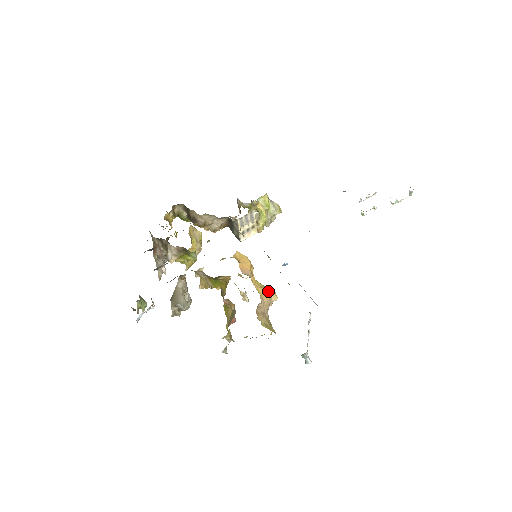
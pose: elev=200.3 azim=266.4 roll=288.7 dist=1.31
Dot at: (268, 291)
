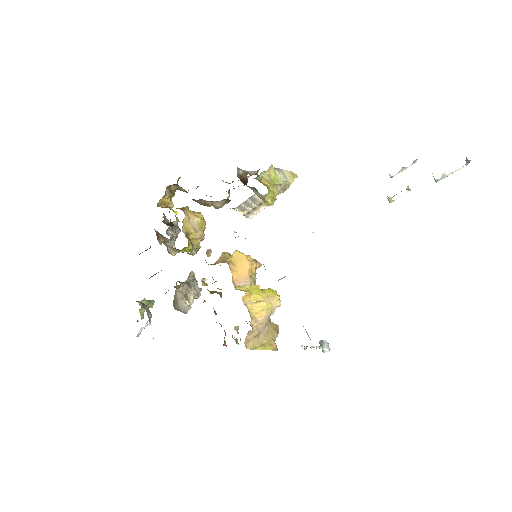
Dot at: (267, 303)
